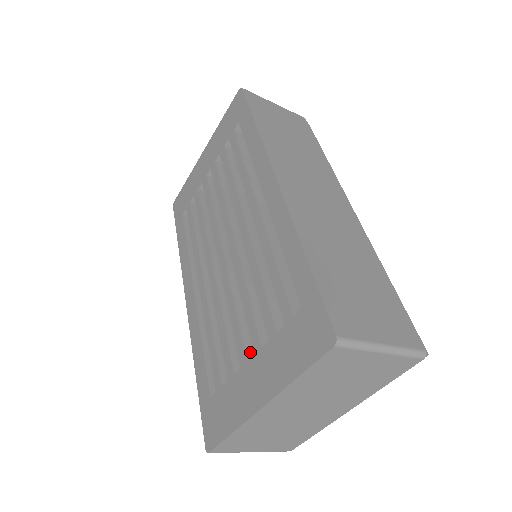
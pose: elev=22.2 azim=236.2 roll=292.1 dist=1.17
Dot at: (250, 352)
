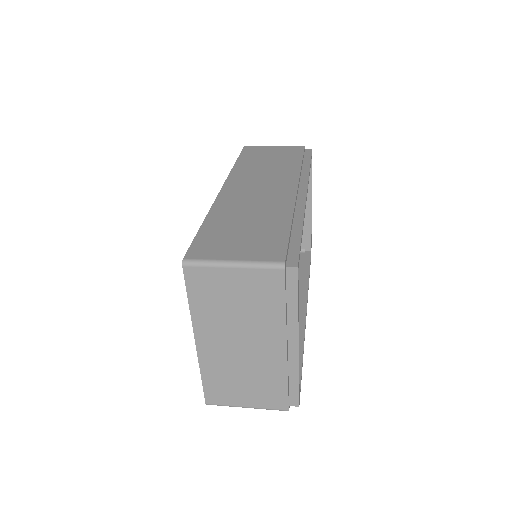
Dot at: occluded
